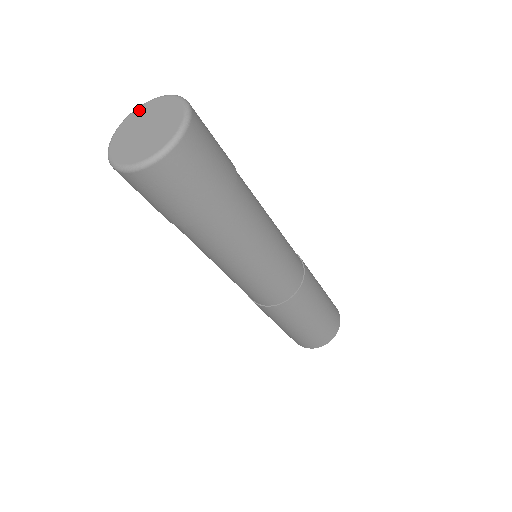
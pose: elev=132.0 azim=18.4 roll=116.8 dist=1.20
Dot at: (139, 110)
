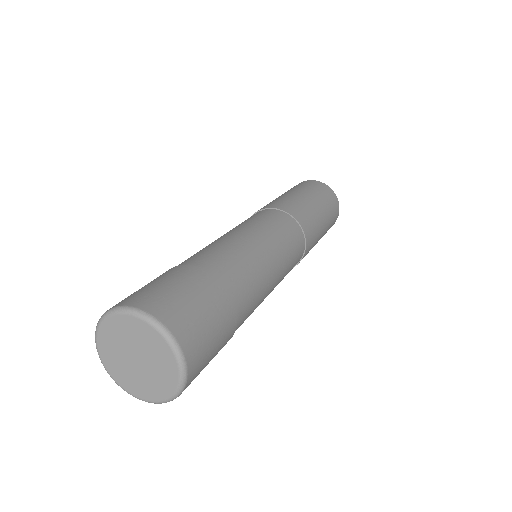
Dot at: (104, 330)
